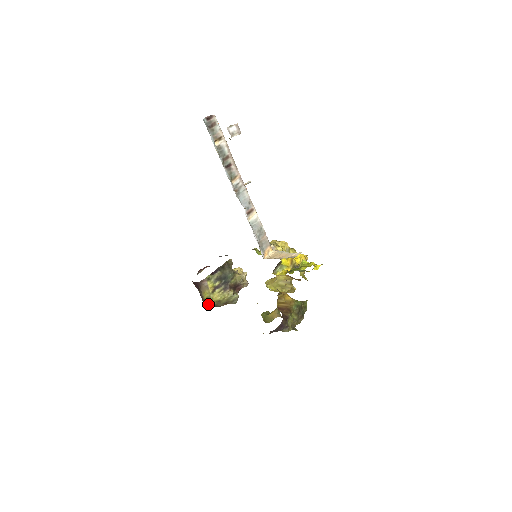
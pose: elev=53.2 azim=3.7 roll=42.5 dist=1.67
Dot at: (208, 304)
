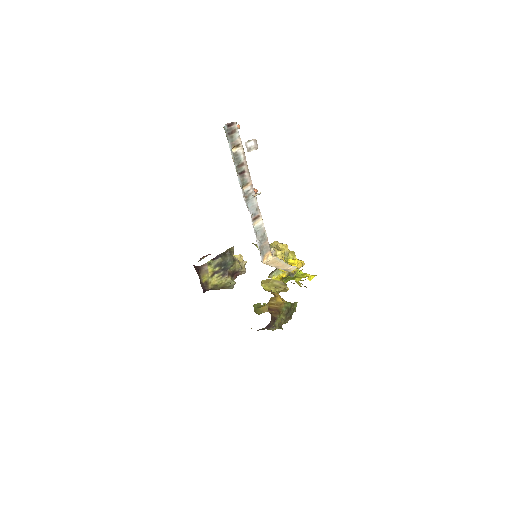
Dot at: (205, 287)
